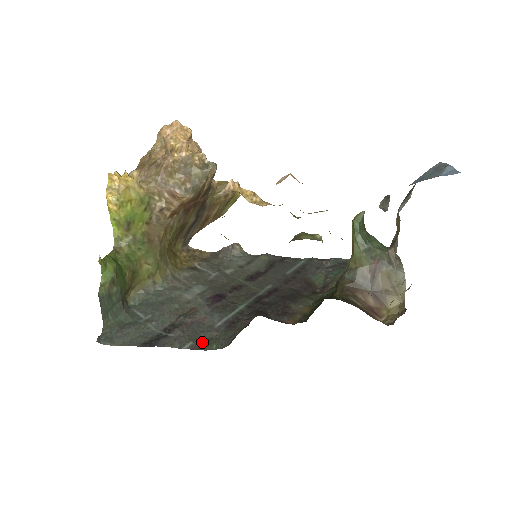
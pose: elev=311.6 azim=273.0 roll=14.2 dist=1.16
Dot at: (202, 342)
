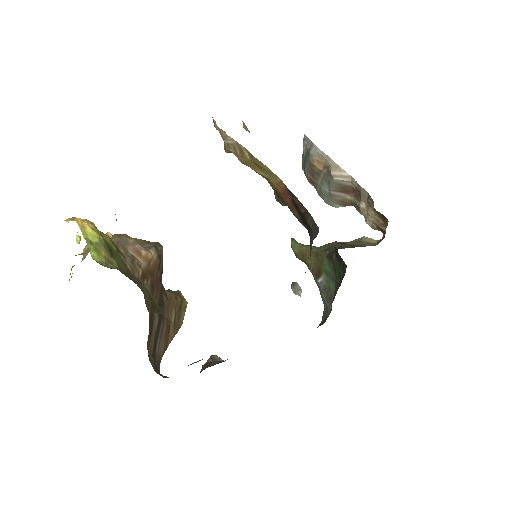
Dot at: occluded
